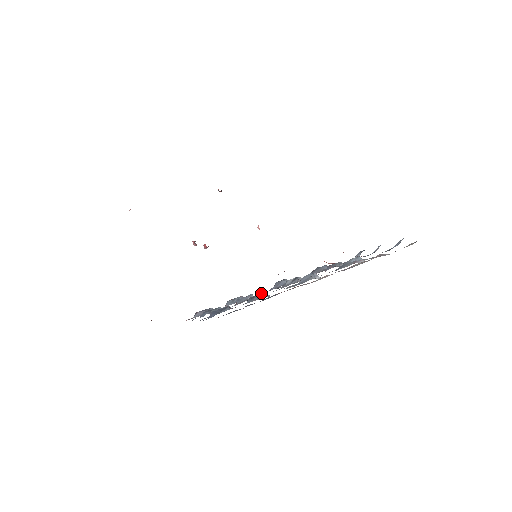
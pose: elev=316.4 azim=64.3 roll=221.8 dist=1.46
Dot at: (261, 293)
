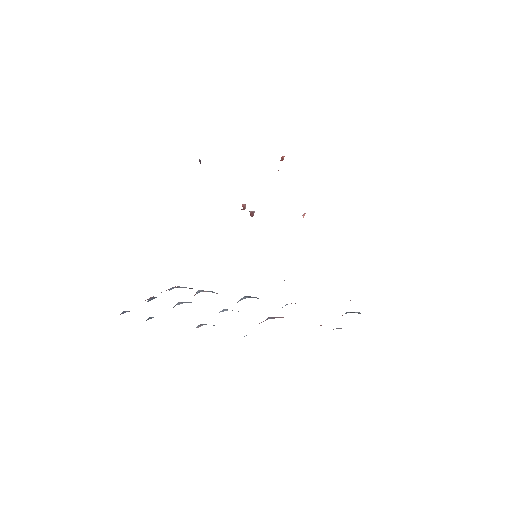
Dot at: occluded
